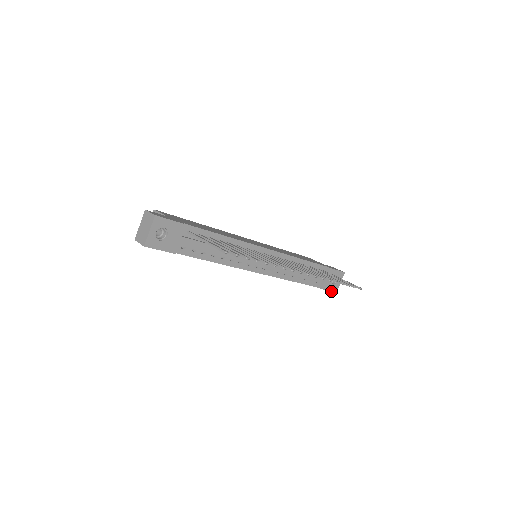
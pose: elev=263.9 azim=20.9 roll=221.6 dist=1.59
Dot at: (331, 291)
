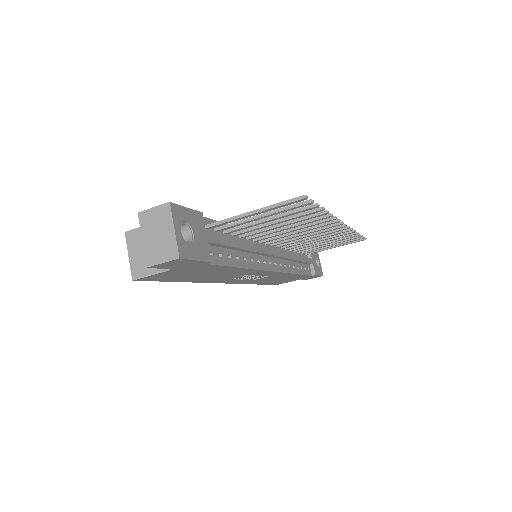
Dot at: (320, 275)
